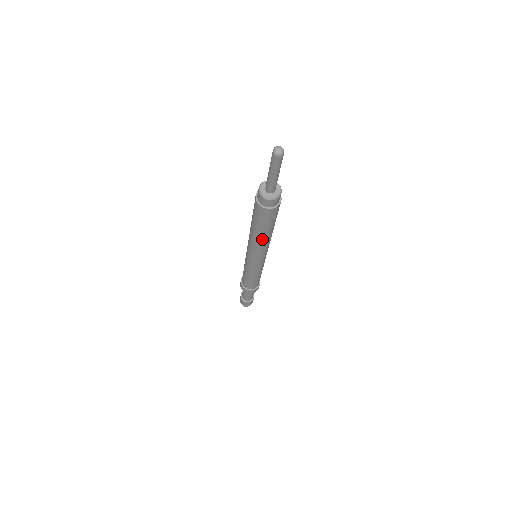
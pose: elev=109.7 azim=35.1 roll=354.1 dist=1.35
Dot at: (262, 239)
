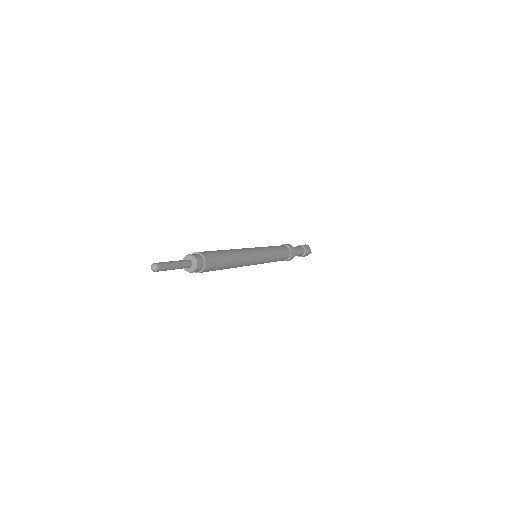
Dot at: occluded
